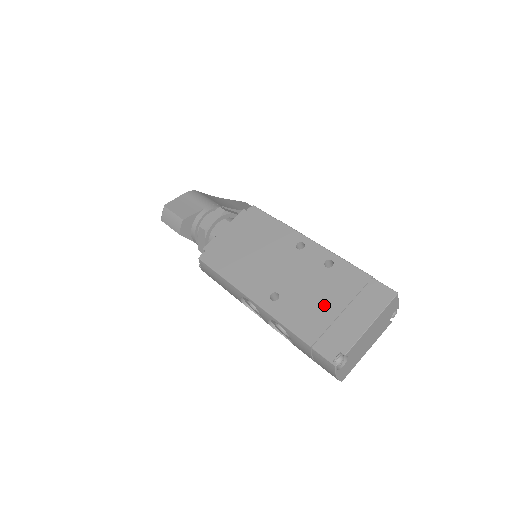
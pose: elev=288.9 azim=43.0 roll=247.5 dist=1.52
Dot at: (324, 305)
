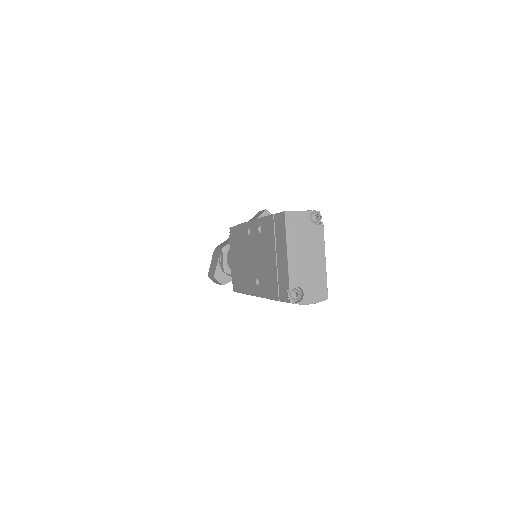
Dot at: (270, 263)
